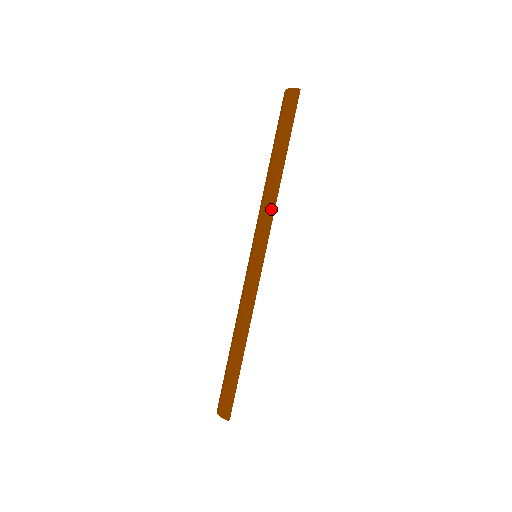
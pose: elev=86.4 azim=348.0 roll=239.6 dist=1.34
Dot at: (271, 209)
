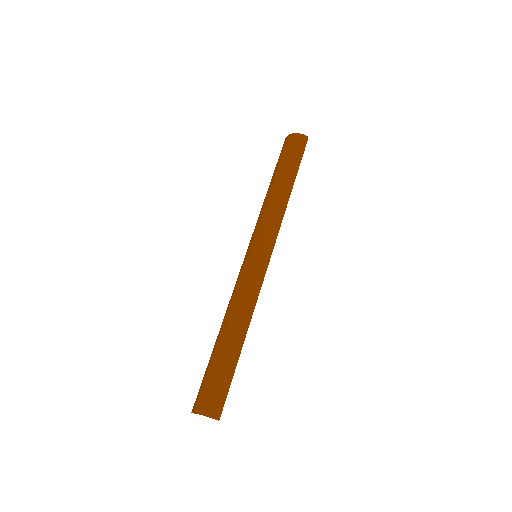
Dot at: (282, 218)
